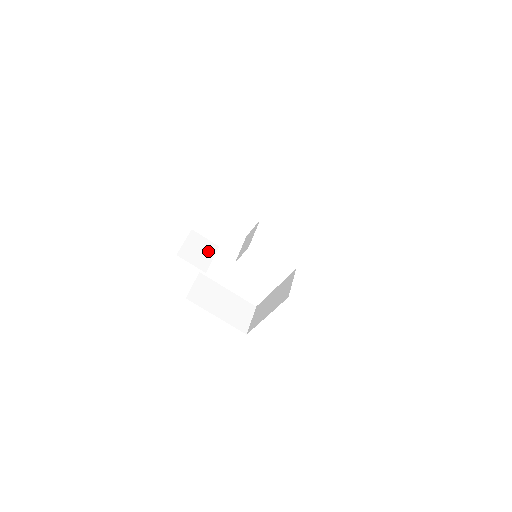
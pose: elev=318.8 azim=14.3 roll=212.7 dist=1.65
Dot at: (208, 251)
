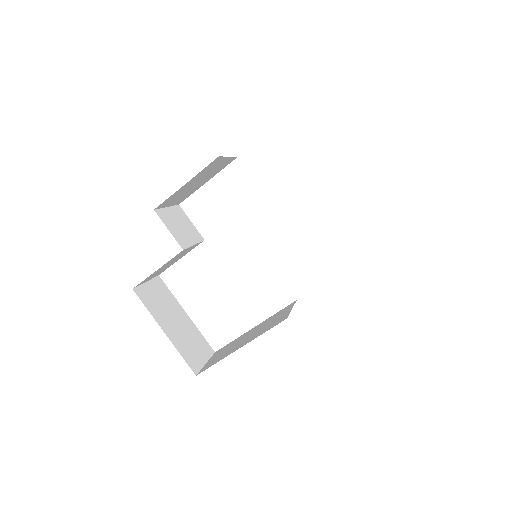
Dot at: (191, 234)
